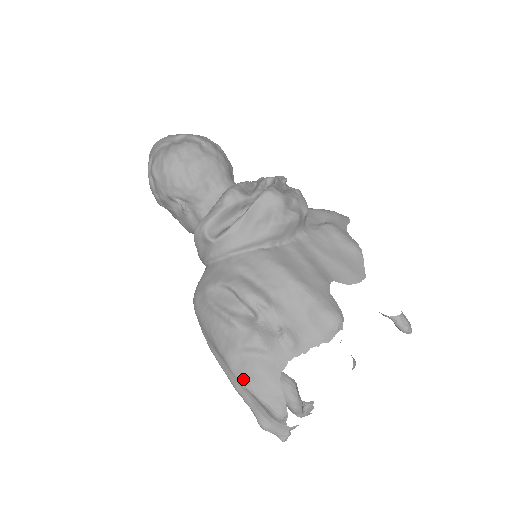
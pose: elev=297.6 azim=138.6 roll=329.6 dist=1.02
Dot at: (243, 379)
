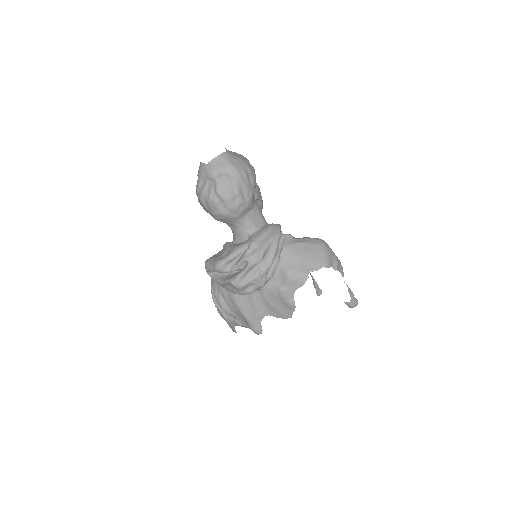
Dot at: occluded
